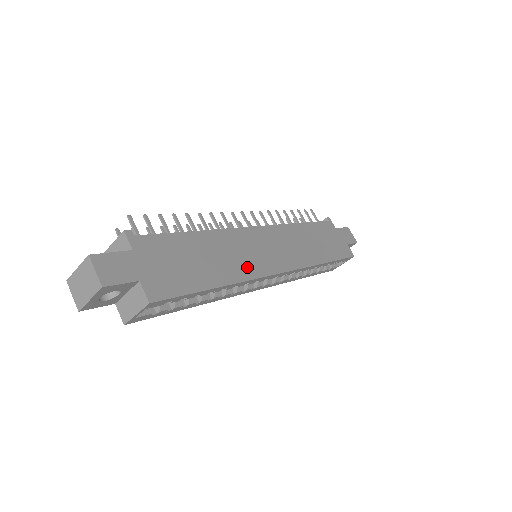
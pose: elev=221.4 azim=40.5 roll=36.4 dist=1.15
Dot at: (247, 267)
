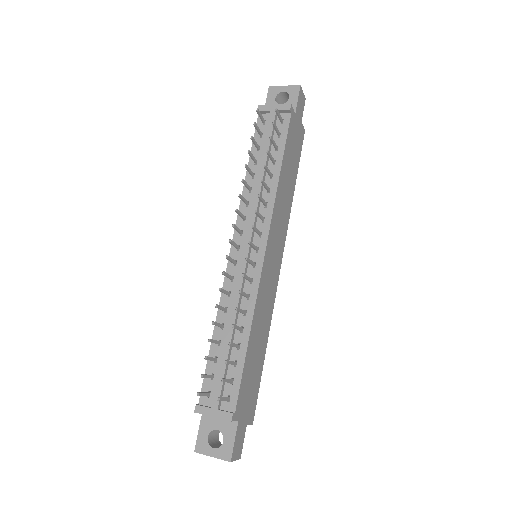
Dot at: (270, 305)
